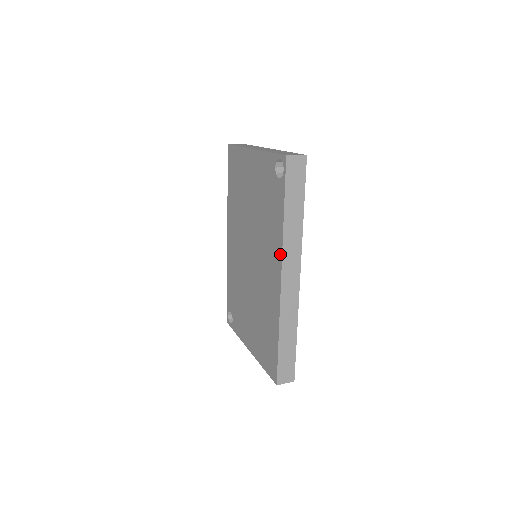
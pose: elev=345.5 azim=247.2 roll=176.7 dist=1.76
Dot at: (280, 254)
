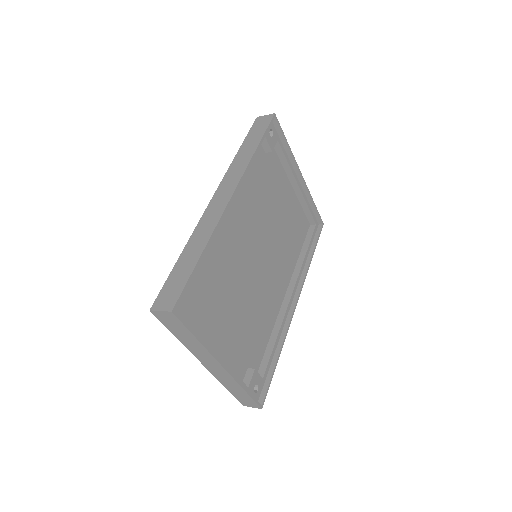
Dot at: occluded
